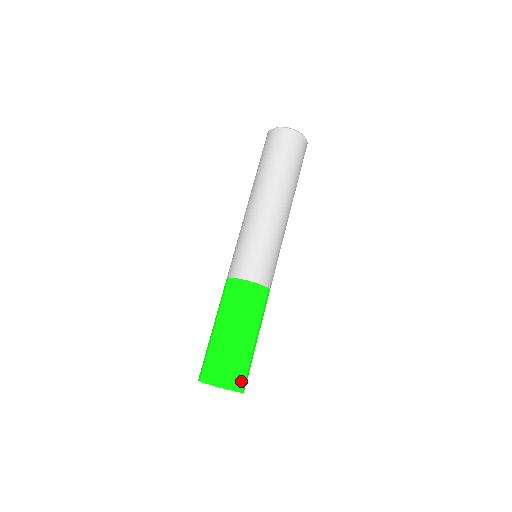
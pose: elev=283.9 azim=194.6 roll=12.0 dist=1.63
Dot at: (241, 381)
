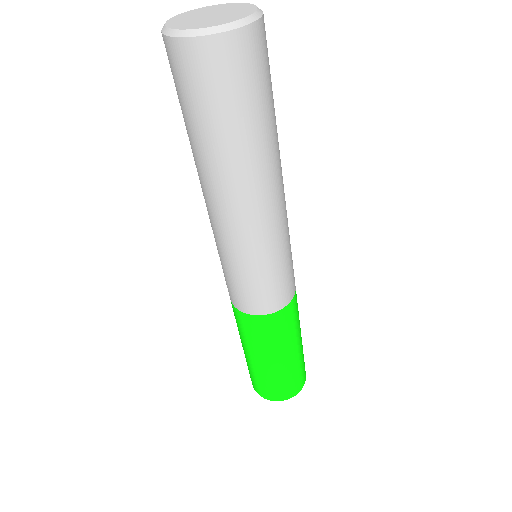
Dot at: (301, 382)
